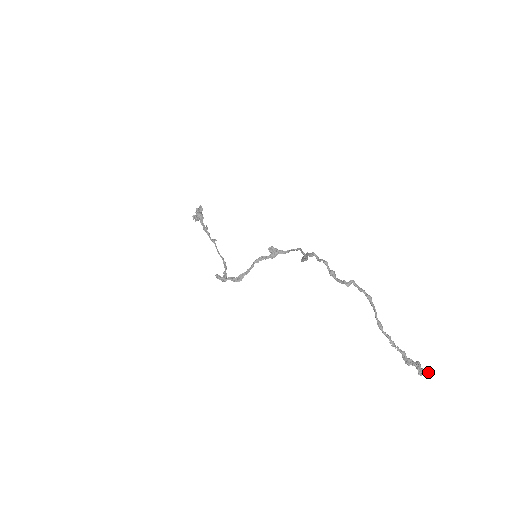
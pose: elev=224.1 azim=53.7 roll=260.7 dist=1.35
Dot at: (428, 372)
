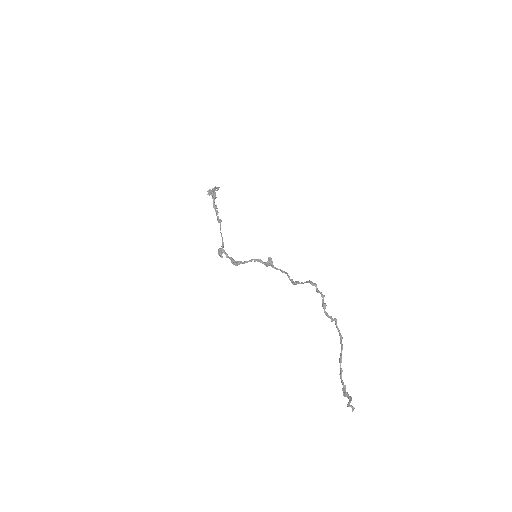
Dot at: occluded
